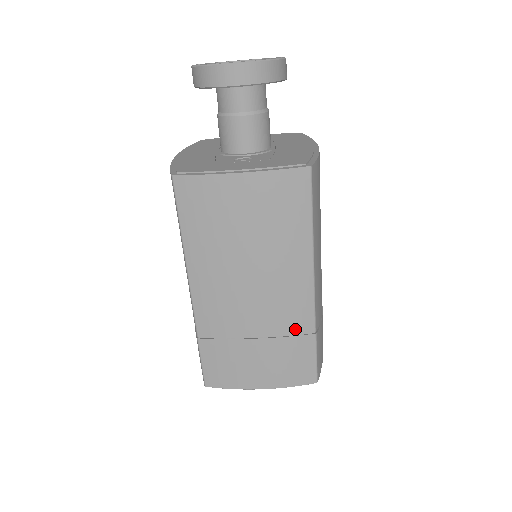
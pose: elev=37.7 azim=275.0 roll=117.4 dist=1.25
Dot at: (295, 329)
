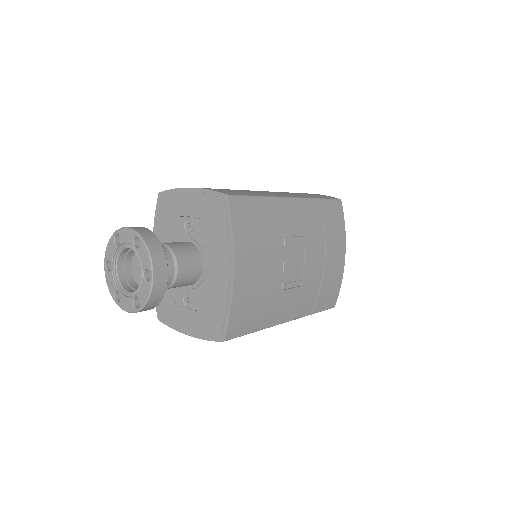
Dot at: occluded
